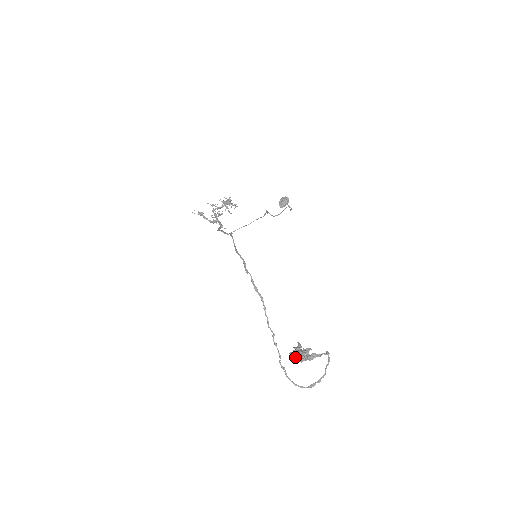
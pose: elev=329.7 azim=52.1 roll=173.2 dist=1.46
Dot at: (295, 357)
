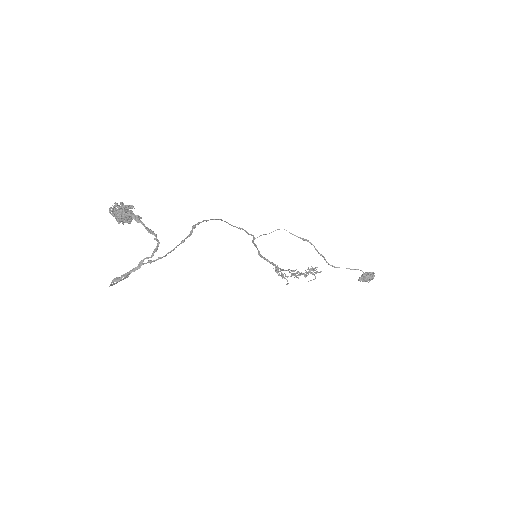
Dot at: (113, 209)
